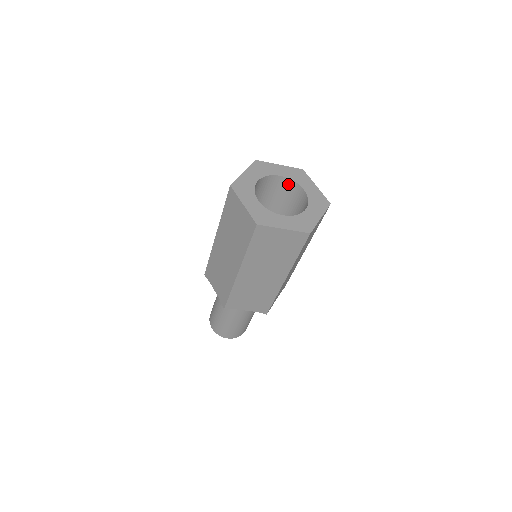
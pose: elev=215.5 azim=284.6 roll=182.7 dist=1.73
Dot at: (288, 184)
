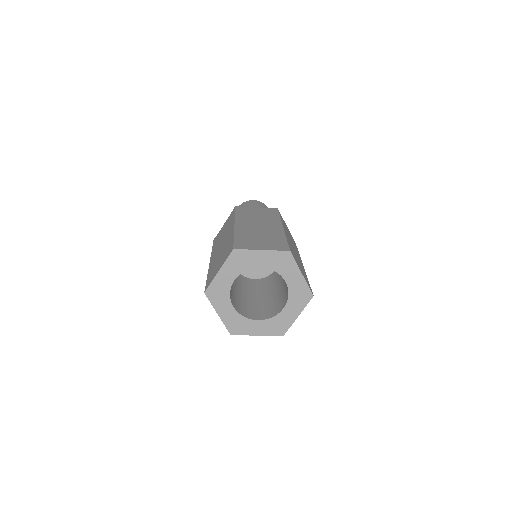
Dot at: occluded
